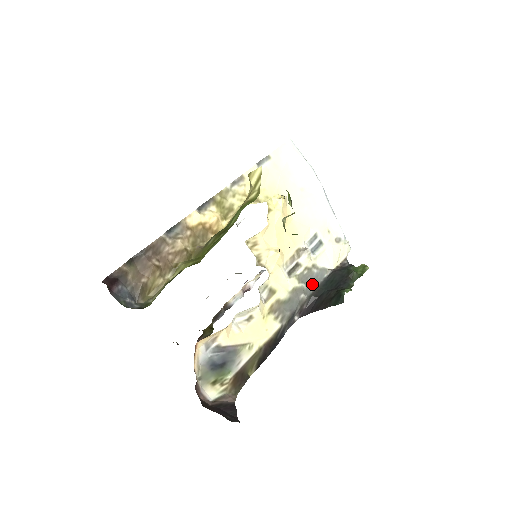
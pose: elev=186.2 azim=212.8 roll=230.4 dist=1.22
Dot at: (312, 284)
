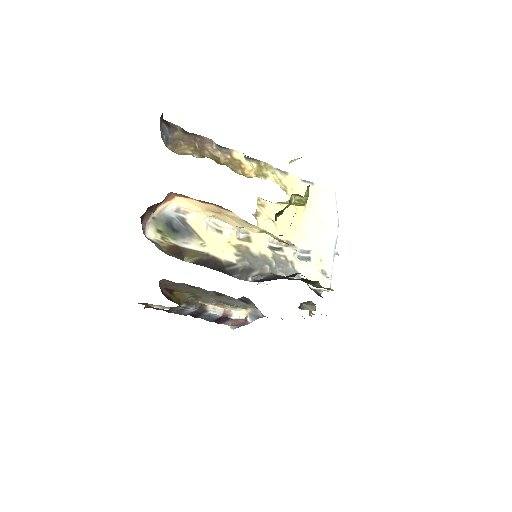
Dot at: (281, 270)
